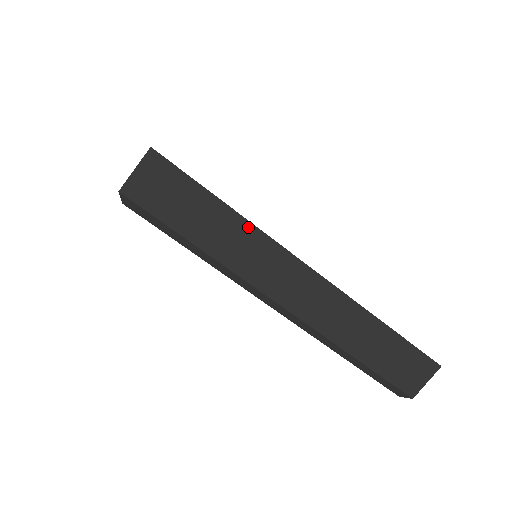
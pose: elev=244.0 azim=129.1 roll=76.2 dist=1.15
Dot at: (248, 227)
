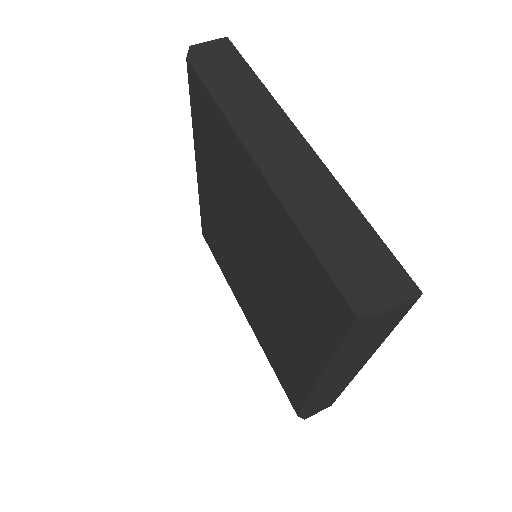
Dot at: (266, 94)
